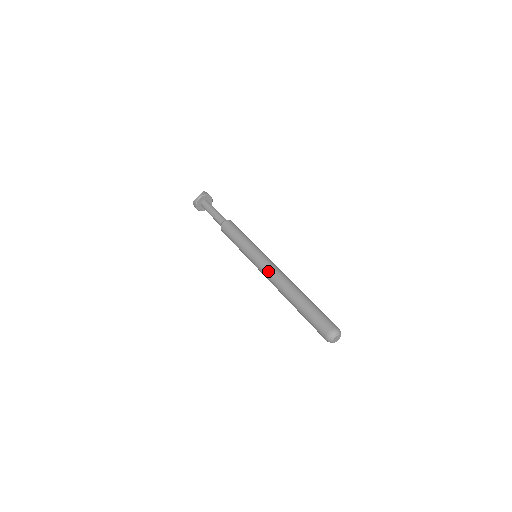
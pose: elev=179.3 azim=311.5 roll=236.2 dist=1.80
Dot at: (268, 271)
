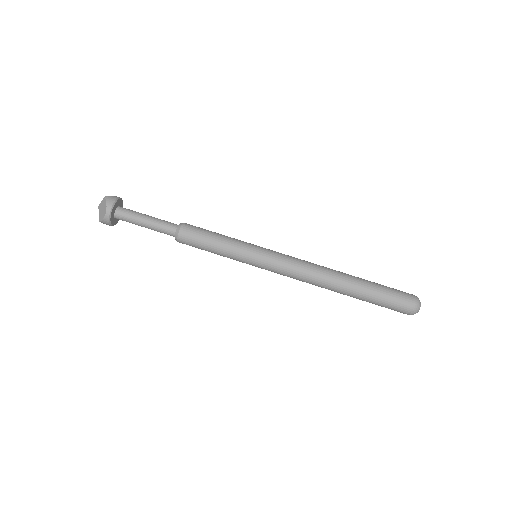
Dot at: (293, 272)
